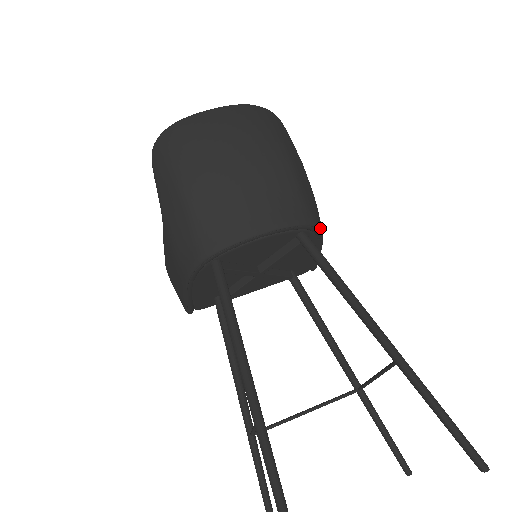
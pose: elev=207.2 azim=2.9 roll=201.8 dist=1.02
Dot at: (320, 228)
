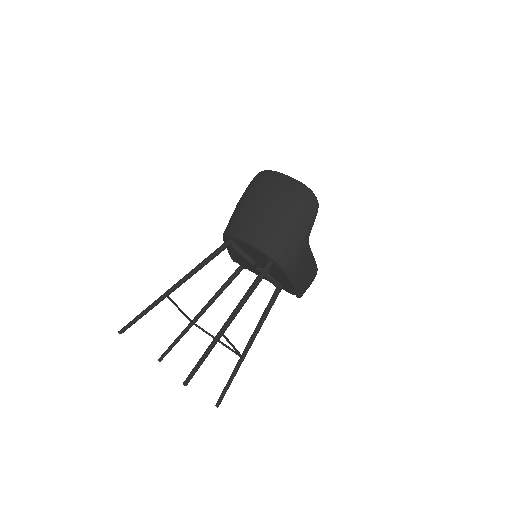
Dot at: (283, 268)
